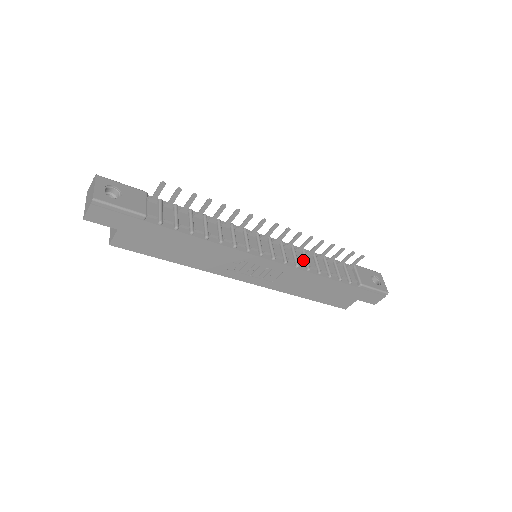
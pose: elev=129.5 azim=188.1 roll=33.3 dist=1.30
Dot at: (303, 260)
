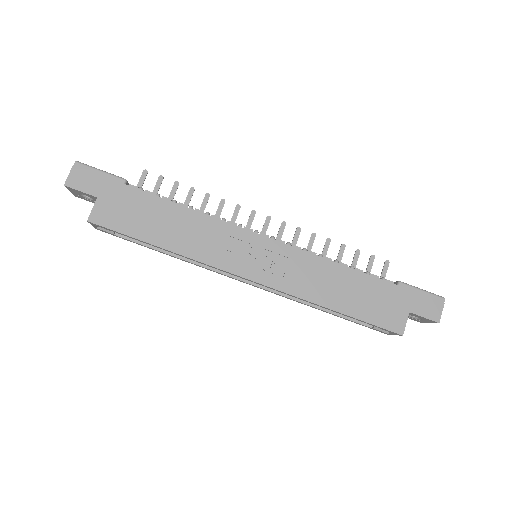
Dot at: occluded
